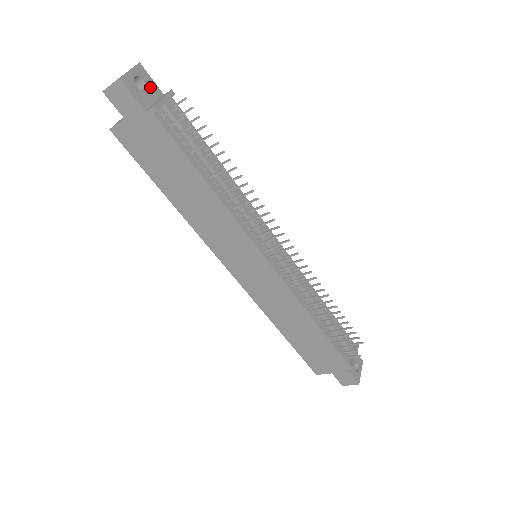
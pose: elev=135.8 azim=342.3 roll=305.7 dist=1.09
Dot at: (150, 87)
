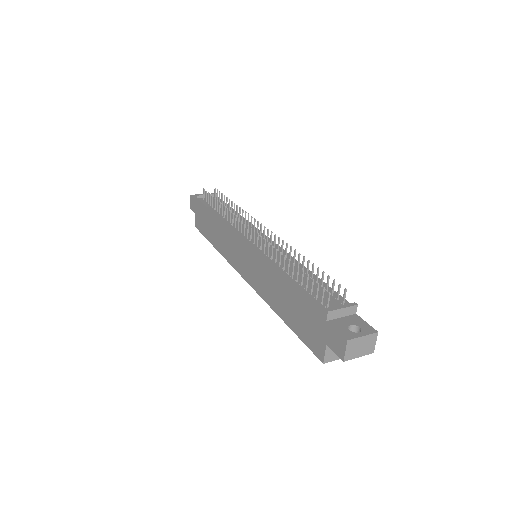
Dot at: occluded
